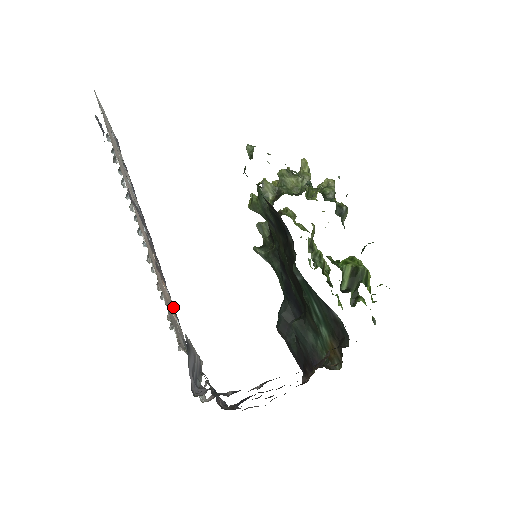
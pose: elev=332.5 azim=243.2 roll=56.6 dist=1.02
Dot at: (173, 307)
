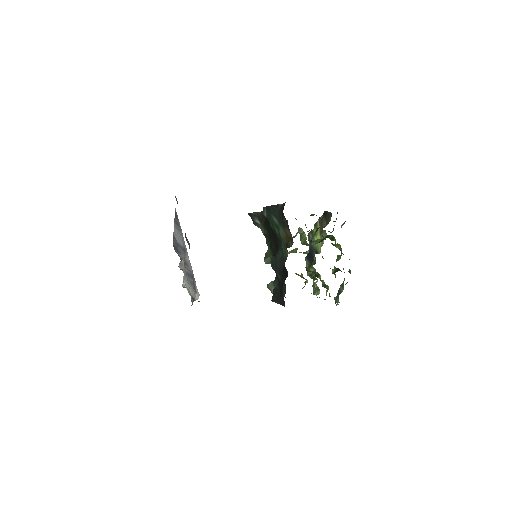
Dot at: occluded
